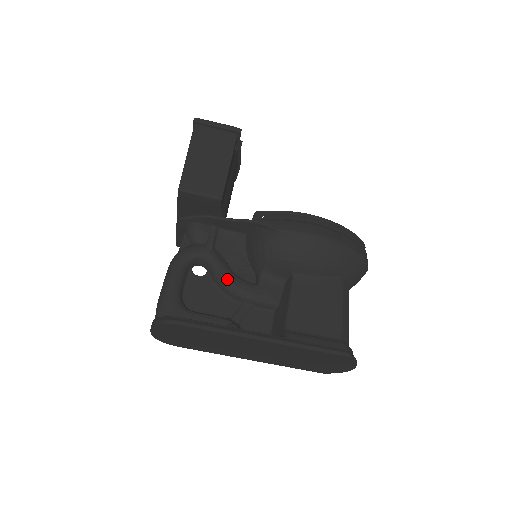
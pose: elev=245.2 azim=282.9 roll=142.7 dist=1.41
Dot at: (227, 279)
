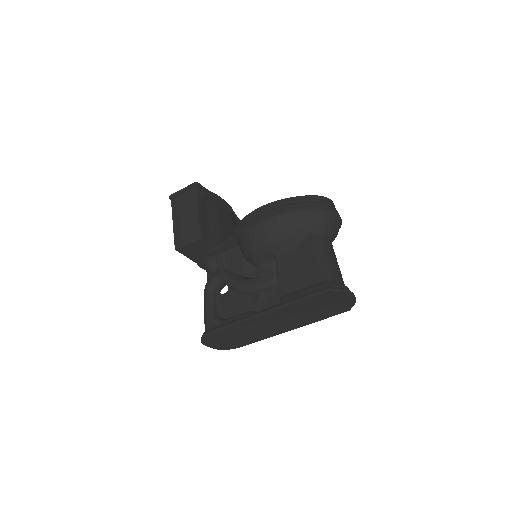
Dot at: (238, 285)
